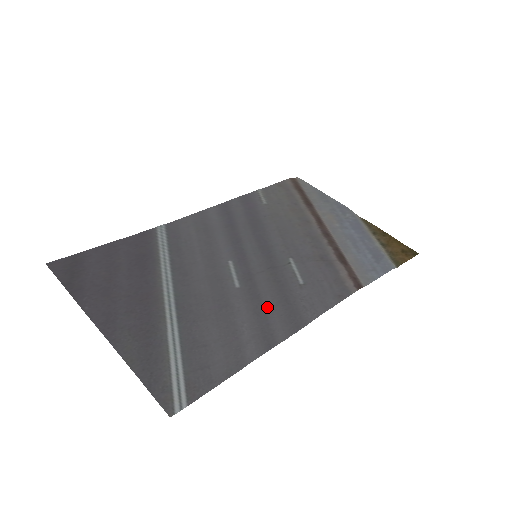
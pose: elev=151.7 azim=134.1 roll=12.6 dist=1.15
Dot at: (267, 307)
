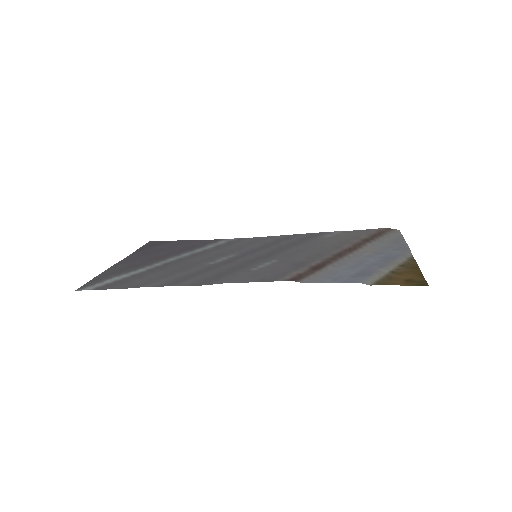
Dot at: (205, 273)
